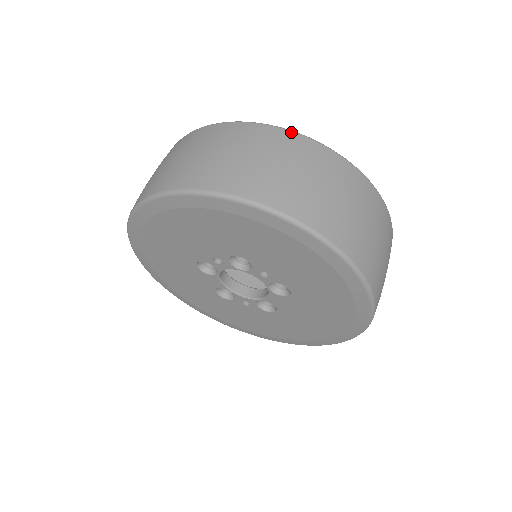
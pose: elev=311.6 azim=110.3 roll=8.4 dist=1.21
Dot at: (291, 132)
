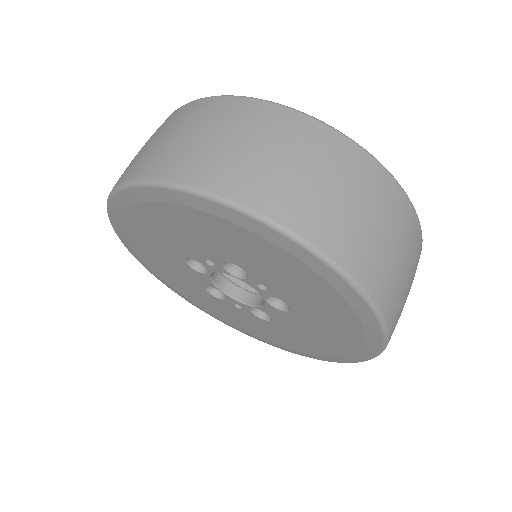
Dot at: (318, 122)
